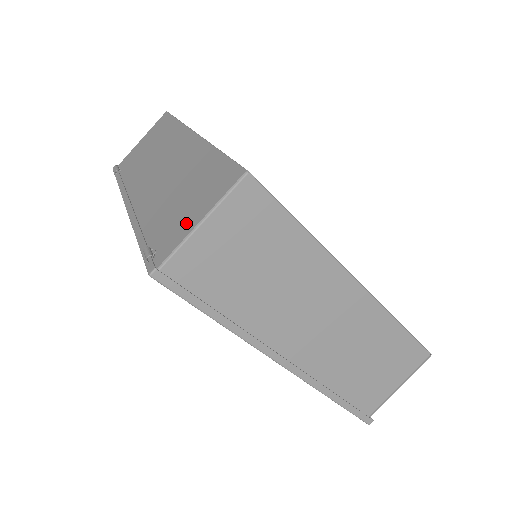
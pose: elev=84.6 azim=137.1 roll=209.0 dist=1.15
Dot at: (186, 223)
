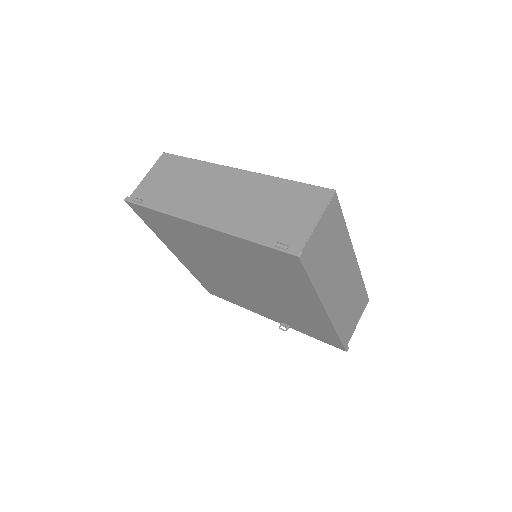
Dot at: (303, 224)
